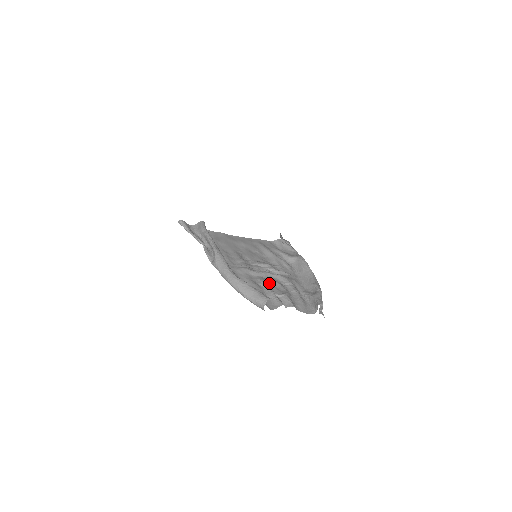
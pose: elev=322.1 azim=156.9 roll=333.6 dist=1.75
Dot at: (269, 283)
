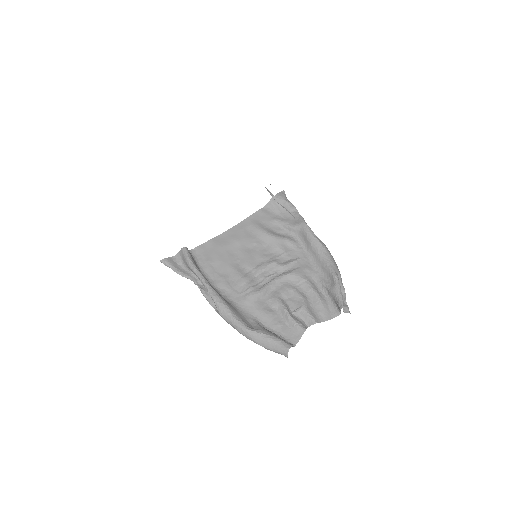
Dot at: (282, 297)
